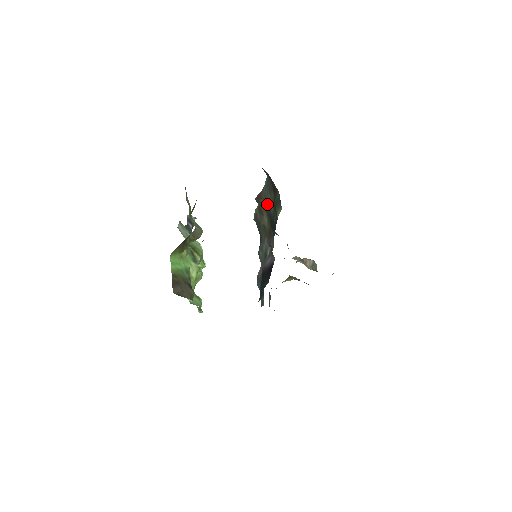
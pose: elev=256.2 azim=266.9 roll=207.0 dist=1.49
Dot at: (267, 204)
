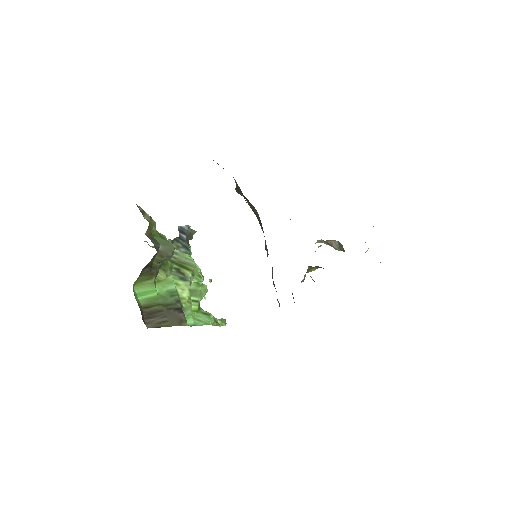
Dot at: occluded
